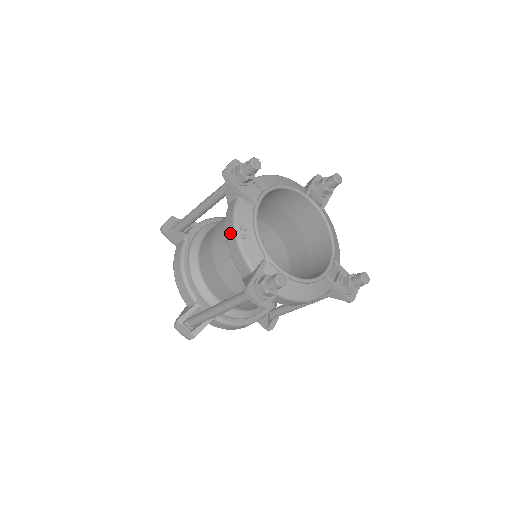
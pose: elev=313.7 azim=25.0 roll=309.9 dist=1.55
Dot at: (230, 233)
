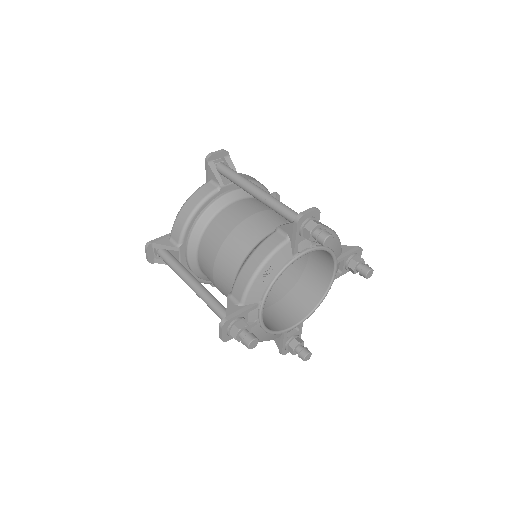
Dot at: (255, 262)
